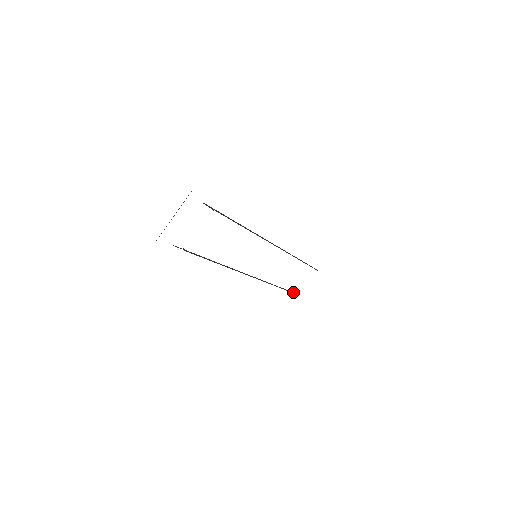
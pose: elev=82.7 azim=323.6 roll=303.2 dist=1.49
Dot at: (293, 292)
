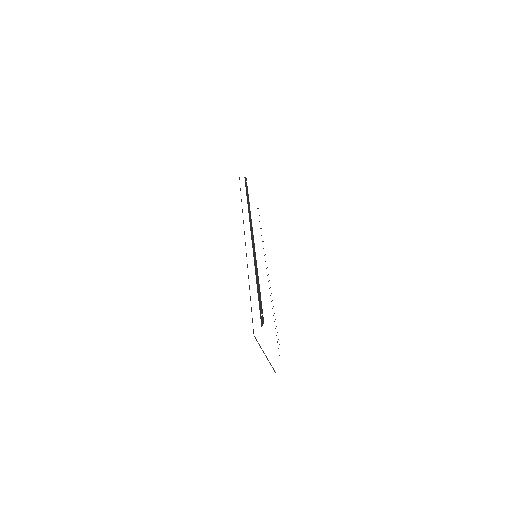
Dot at: occluded
